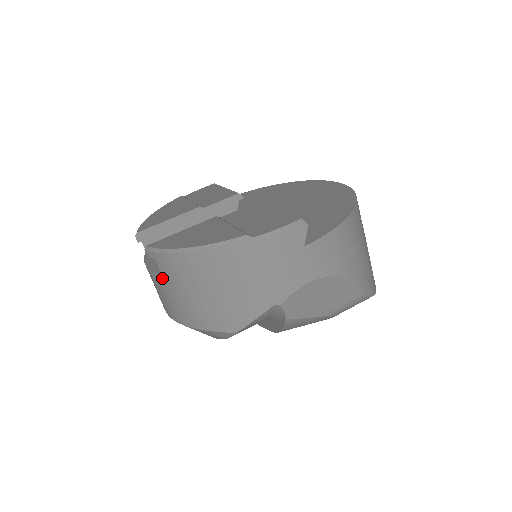
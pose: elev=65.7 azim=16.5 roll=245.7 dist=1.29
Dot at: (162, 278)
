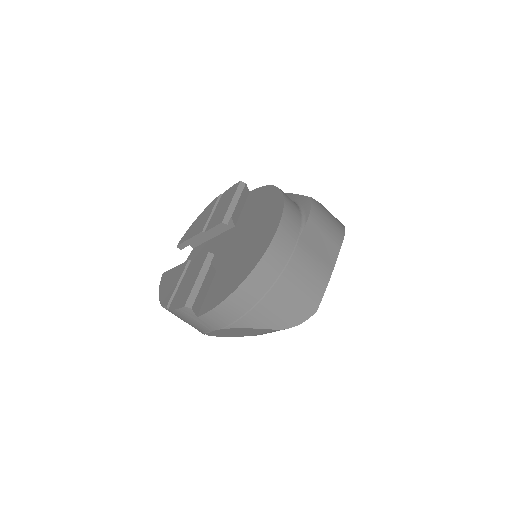
Dot at: occluded
